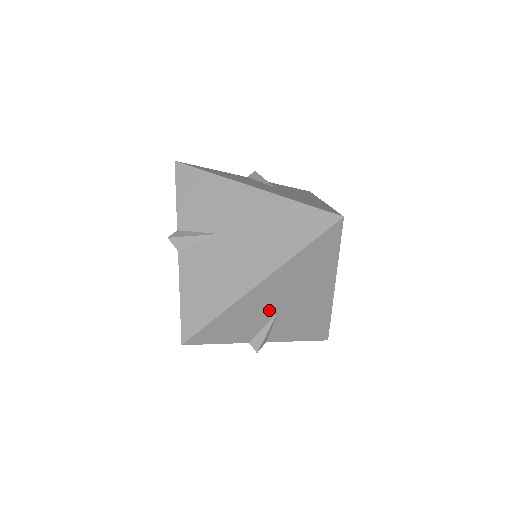
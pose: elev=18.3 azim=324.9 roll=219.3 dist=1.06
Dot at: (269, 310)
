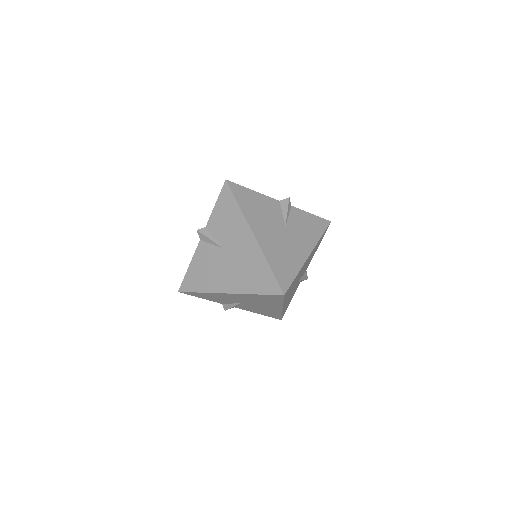
Dot at: occluded
